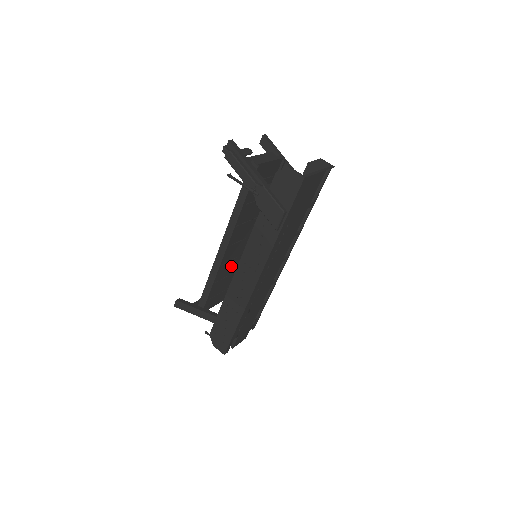
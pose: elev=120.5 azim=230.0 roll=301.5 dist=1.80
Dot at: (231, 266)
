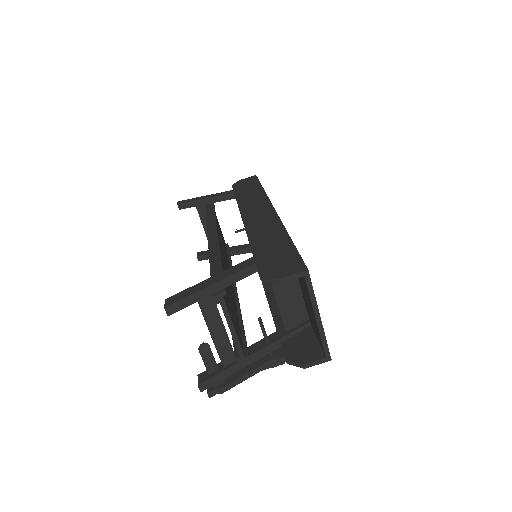
Dot at: (220, 241)
